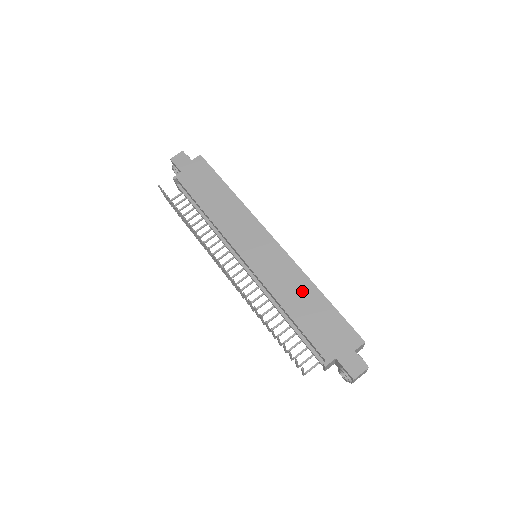
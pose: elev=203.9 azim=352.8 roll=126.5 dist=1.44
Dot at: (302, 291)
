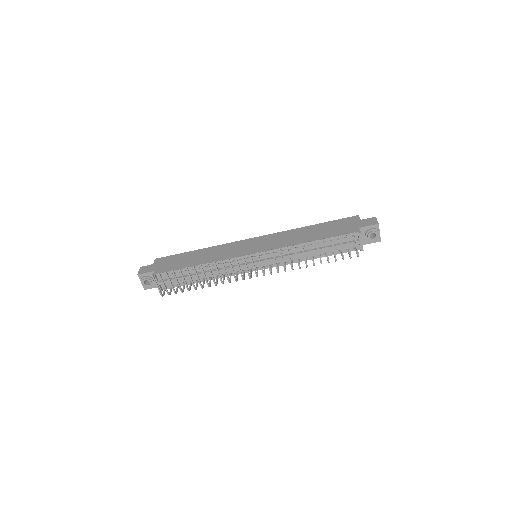
Dot at: (302, 233)
